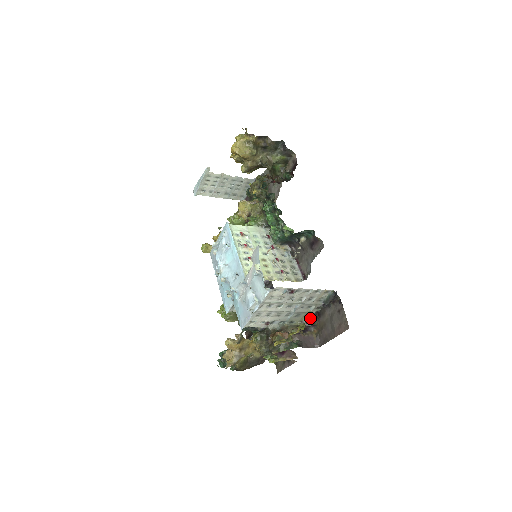
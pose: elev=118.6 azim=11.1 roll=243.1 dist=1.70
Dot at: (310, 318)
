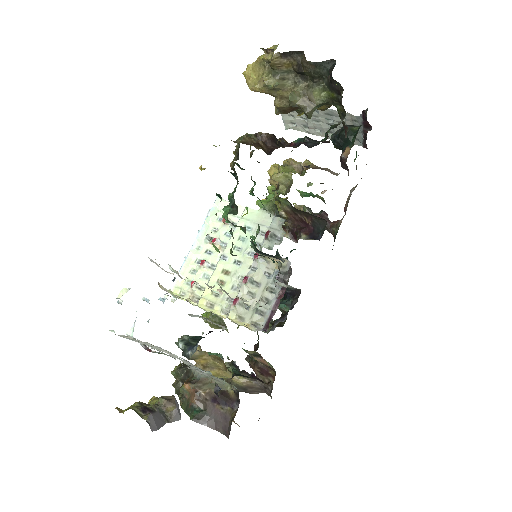
Dot at: occluded
